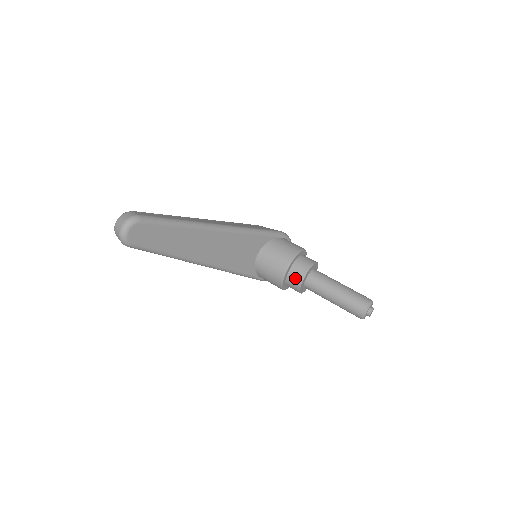
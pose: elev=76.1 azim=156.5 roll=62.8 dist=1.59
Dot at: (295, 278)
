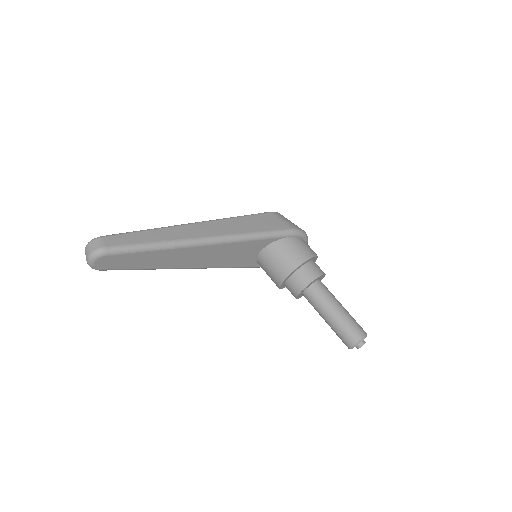
Dot at: (292, 289)
